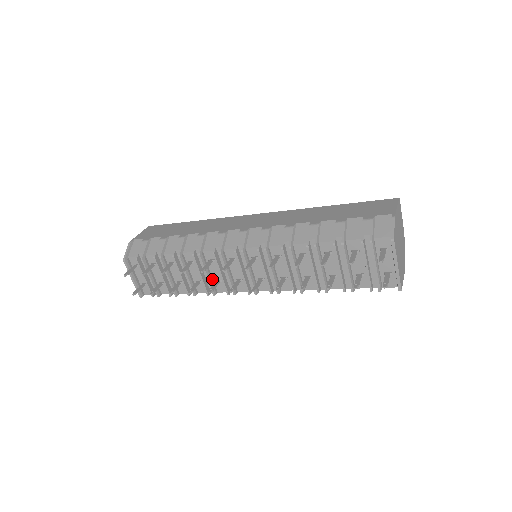
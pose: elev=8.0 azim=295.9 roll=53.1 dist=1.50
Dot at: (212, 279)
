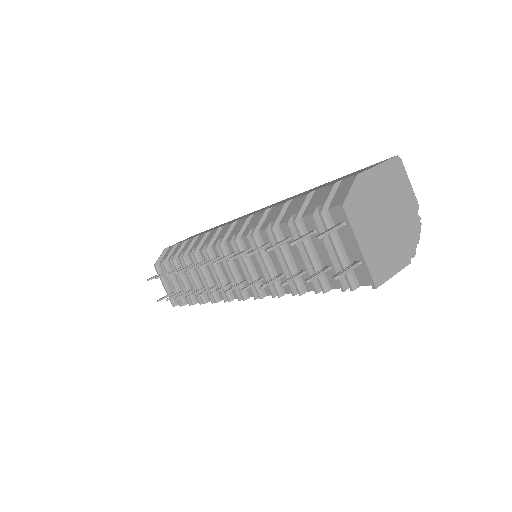
Dot at: (213, 283)
